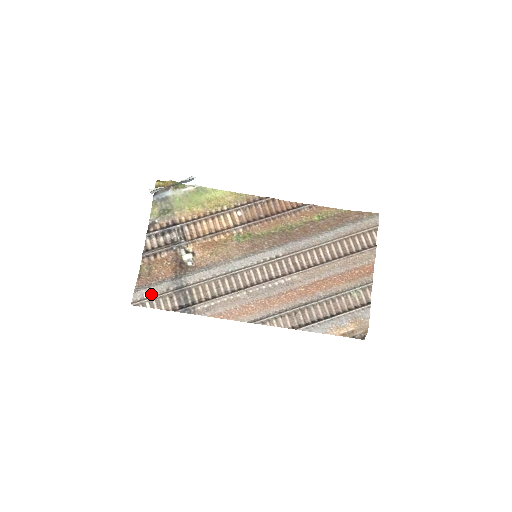
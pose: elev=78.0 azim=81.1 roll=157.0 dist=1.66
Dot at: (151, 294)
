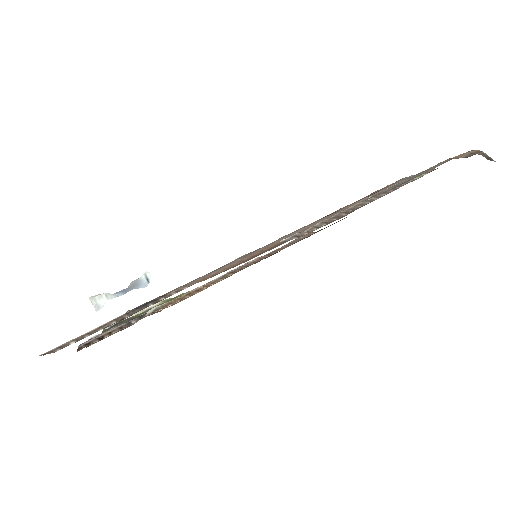
Dot at: occluded
